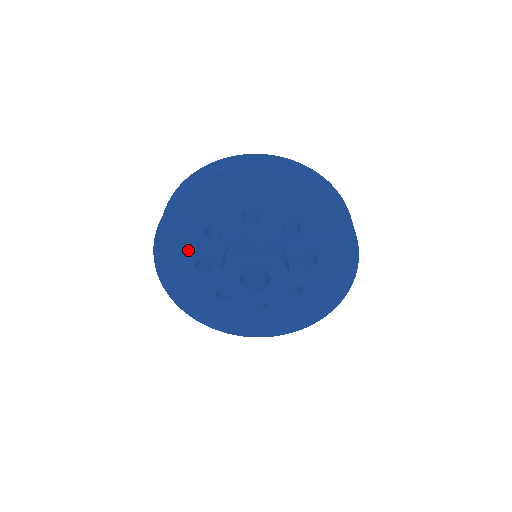
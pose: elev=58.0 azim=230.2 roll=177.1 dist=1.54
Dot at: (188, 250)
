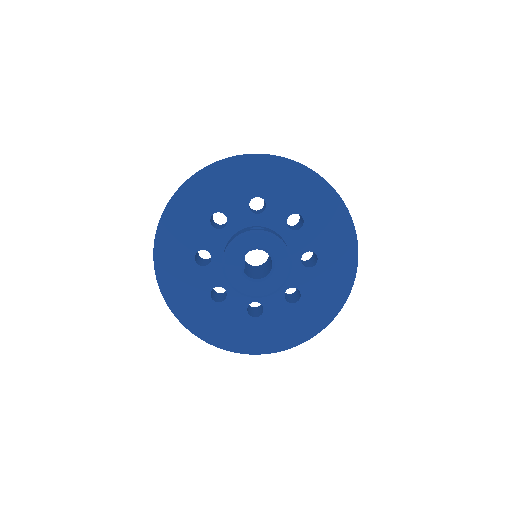
Dot at: (196, 288)
